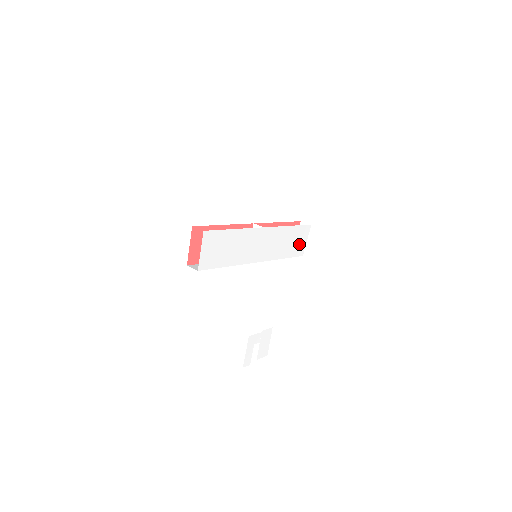
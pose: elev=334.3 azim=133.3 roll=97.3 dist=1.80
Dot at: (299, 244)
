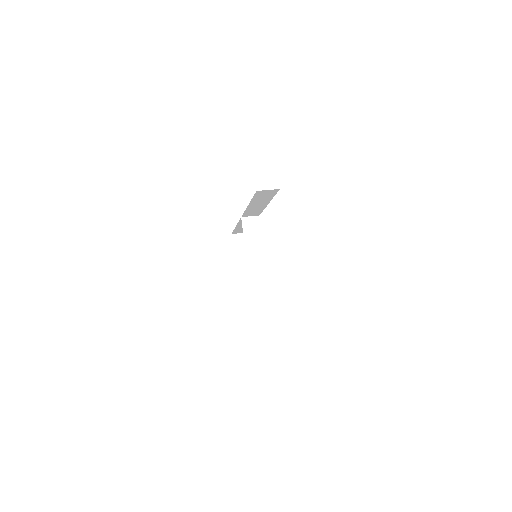
Dot at: occluded
